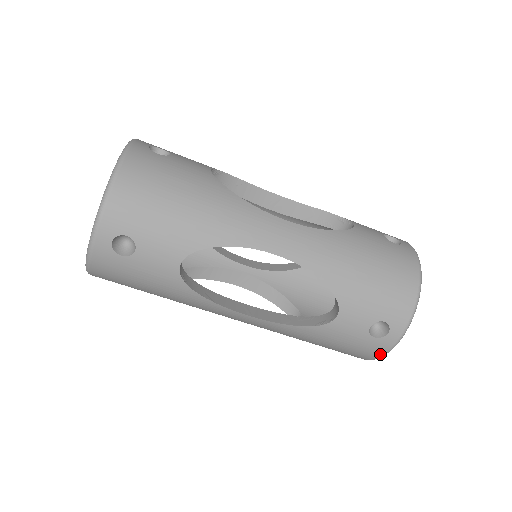
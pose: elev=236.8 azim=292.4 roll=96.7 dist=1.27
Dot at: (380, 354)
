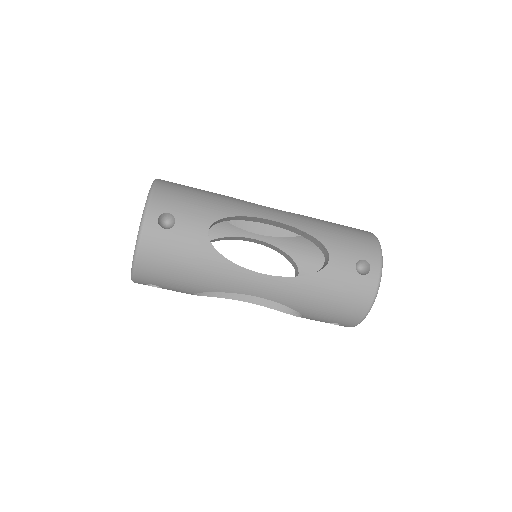
Dot at: (372, 294)
